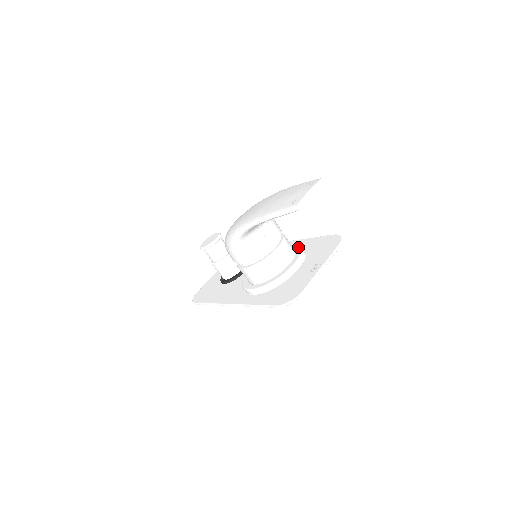
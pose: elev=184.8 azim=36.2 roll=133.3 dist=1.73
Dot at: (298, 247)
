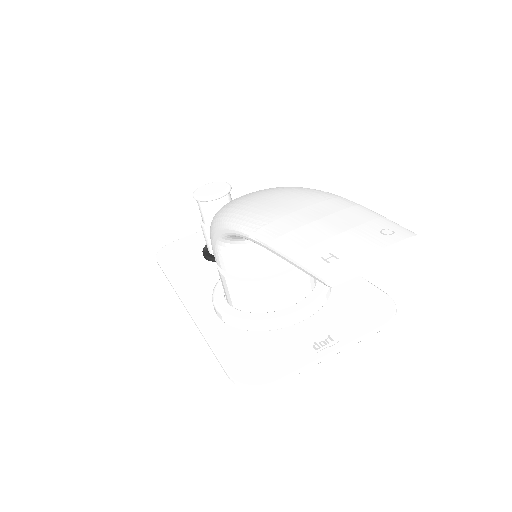
Dot at: occluded
